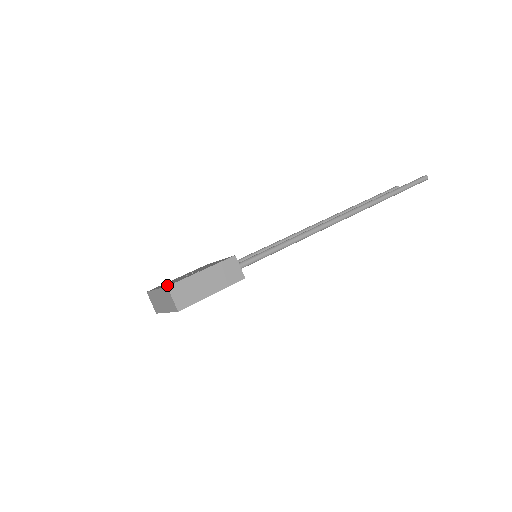
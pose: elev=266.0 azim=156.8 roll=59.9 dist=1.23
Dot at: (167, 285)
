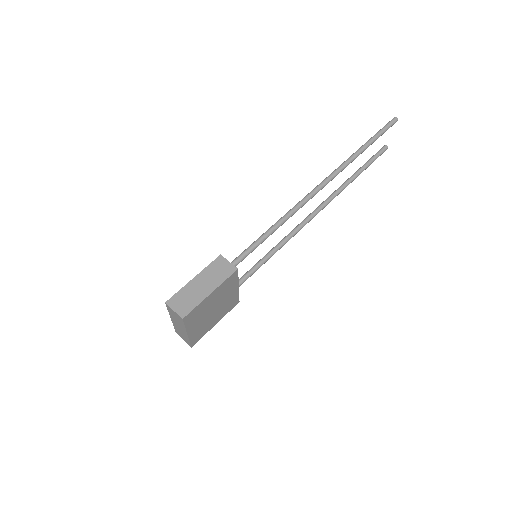
Dot at: occluded
